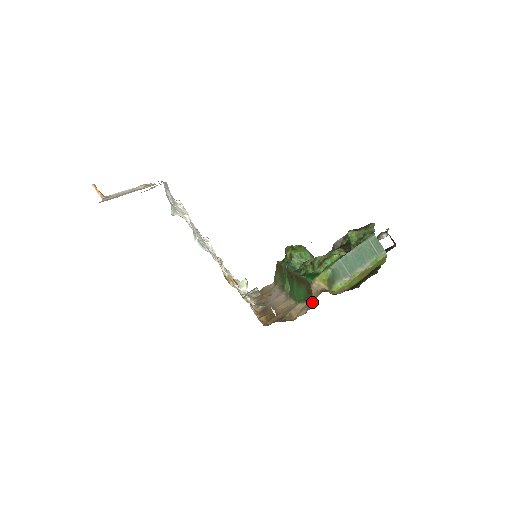
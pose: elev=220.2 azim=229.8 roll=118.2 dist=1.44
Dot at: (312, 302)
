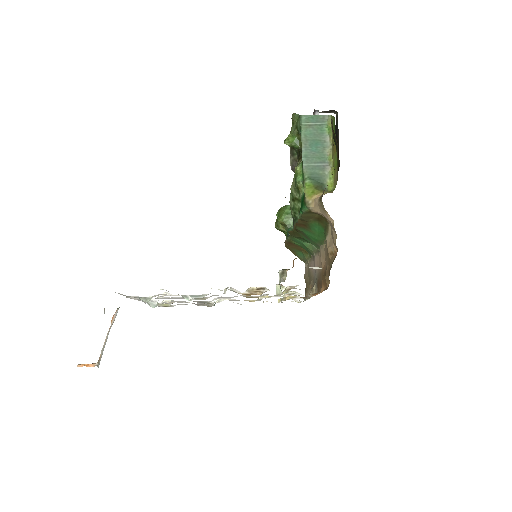
Dot at: (327, 218)
